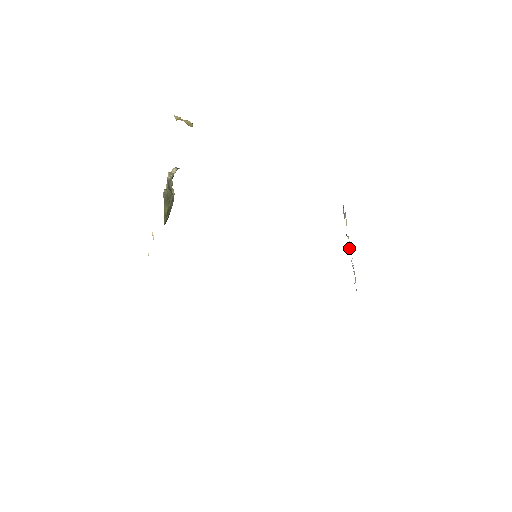
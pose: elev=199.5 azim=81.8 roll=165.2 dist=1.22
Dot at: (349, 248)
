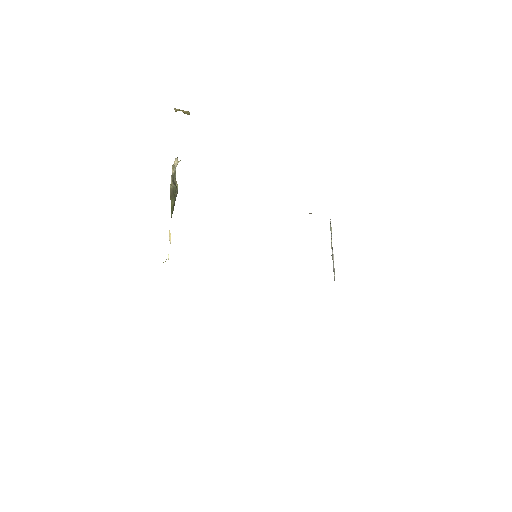
Dot at: (332, 254)
